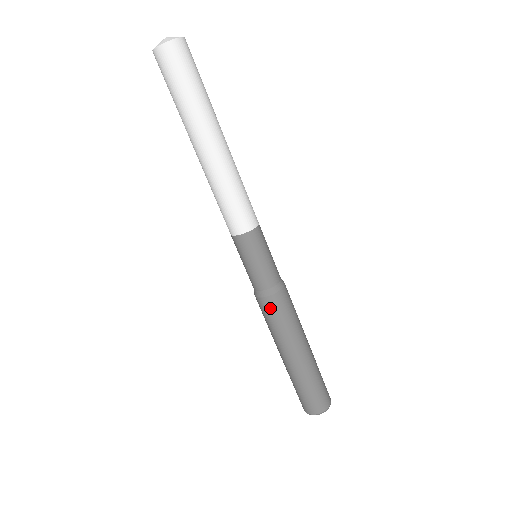
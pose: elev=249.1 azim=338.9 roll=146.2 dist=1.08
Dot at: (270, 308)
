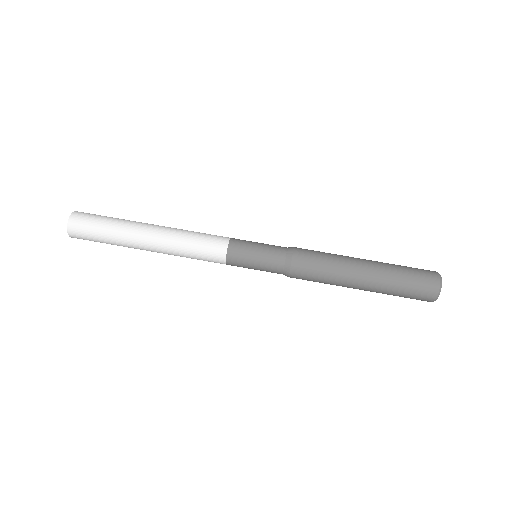
Dot at: (306, 252)
